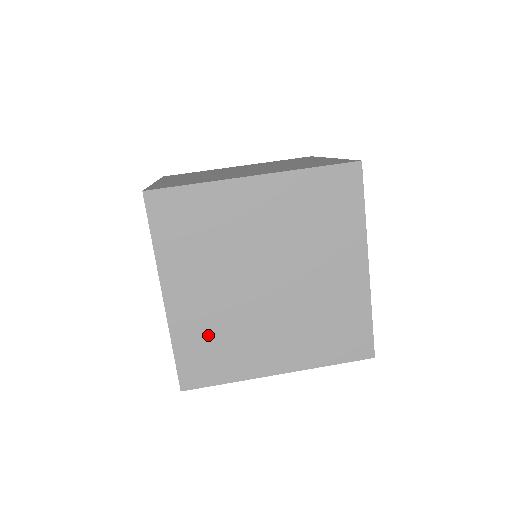
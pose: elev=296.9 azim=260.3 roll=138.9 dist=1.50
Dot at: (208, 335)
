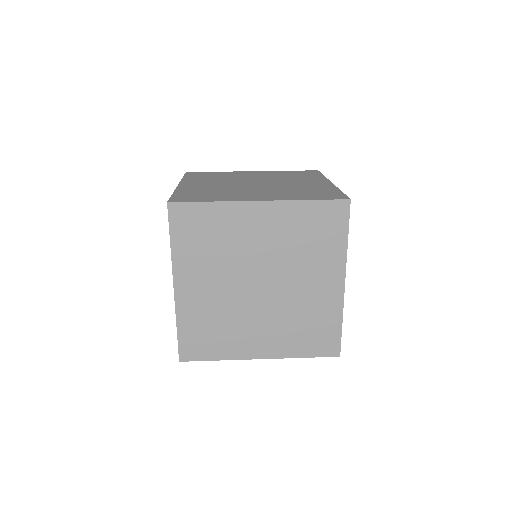
Dot at: (206, 321)
